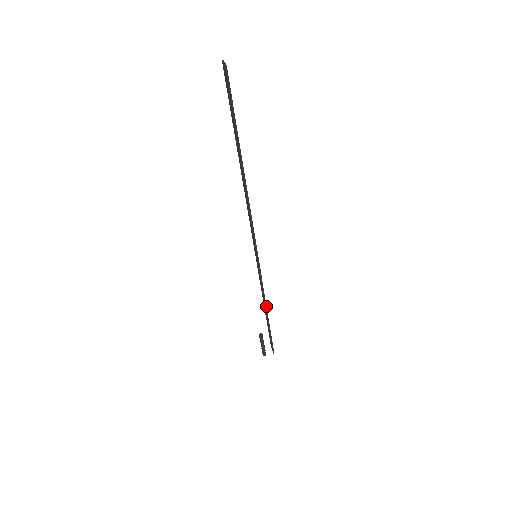
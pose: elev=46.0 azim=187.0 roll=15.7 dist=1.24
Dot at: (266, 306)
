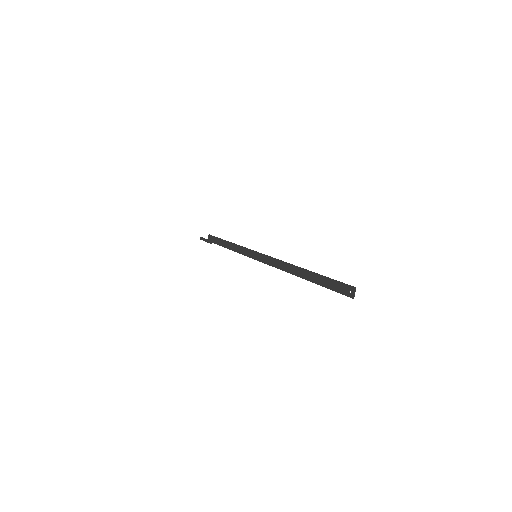
Dot at: (232, 250)
